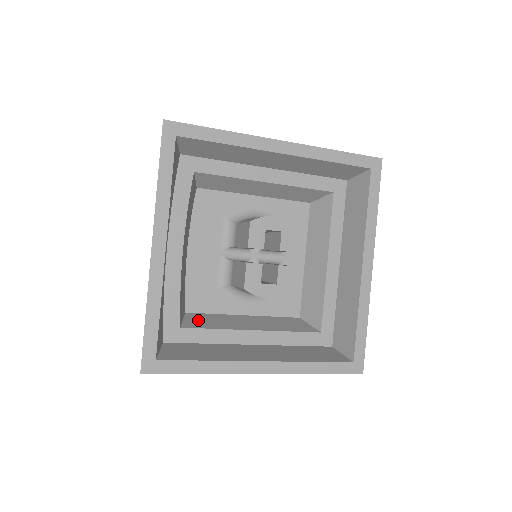
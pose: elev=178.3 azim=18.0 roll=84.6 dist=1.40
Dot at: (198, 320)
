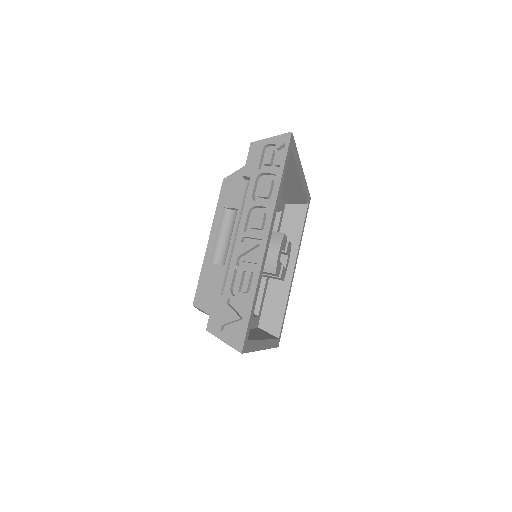
Dot at: occluded
